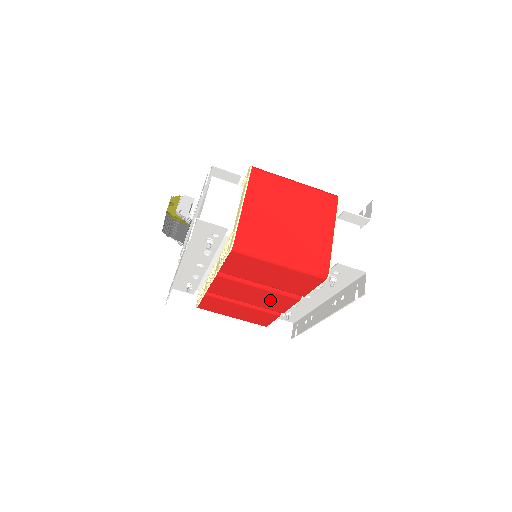
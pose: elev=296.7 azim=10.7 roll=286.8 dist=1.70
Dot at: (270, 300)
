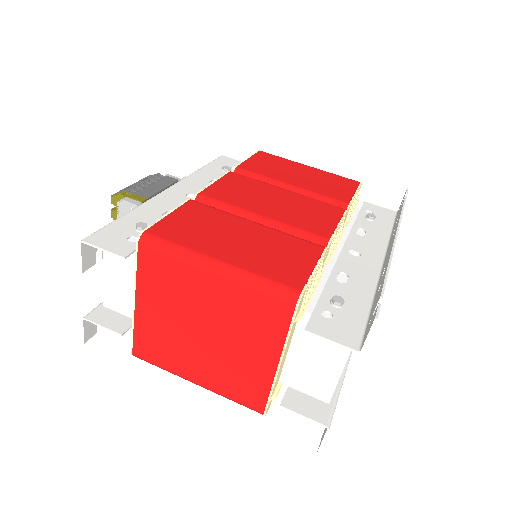
Dot at: occluded
